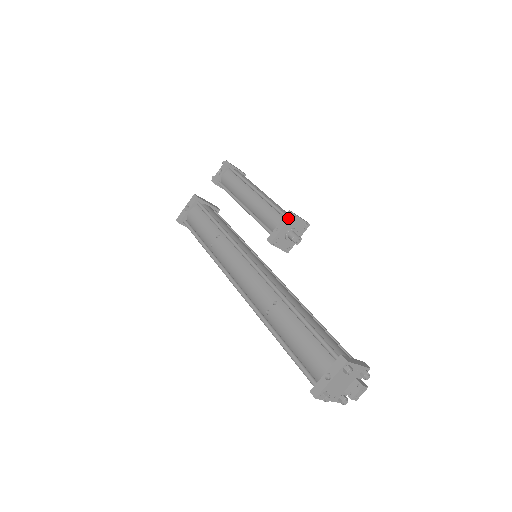
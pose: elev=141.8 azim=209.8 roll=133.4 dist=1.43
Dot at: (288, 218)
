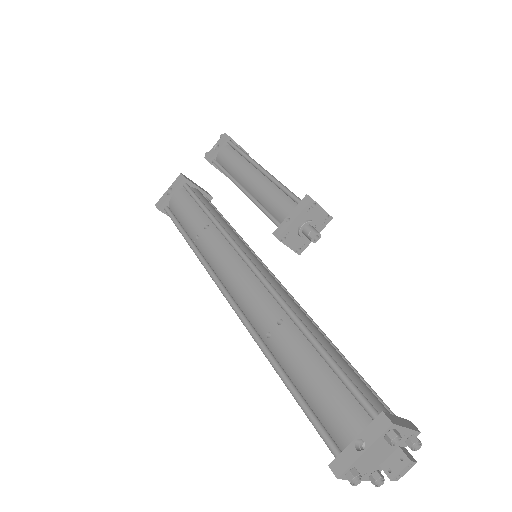
Dot at: (304, 205)
